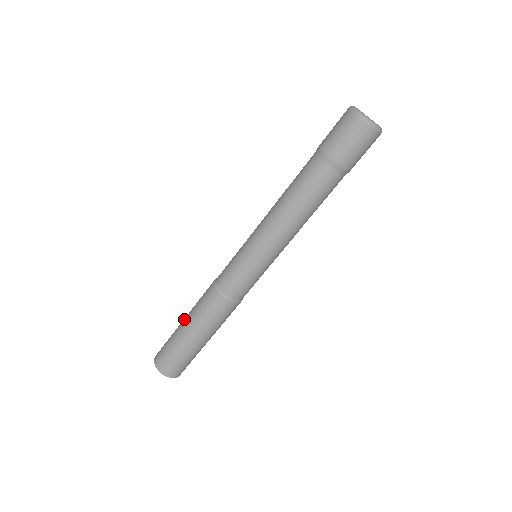
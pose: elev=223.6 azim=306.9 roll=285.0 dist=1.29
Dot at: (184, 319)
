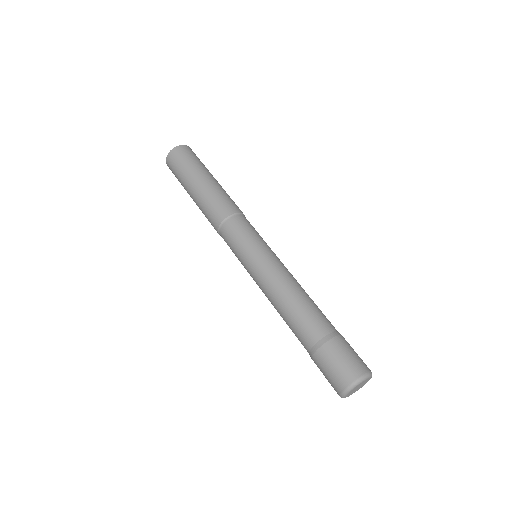
Dot at: (195, 187)
